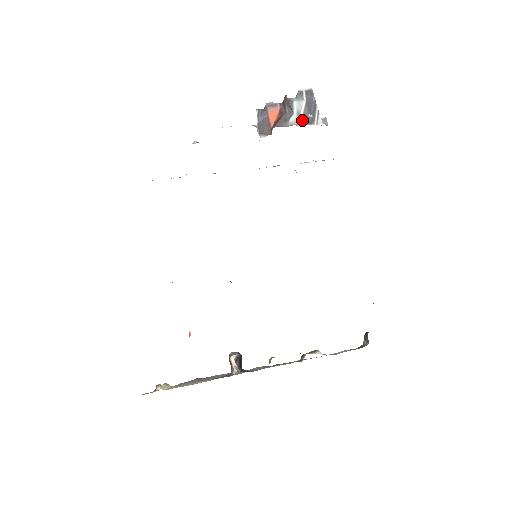
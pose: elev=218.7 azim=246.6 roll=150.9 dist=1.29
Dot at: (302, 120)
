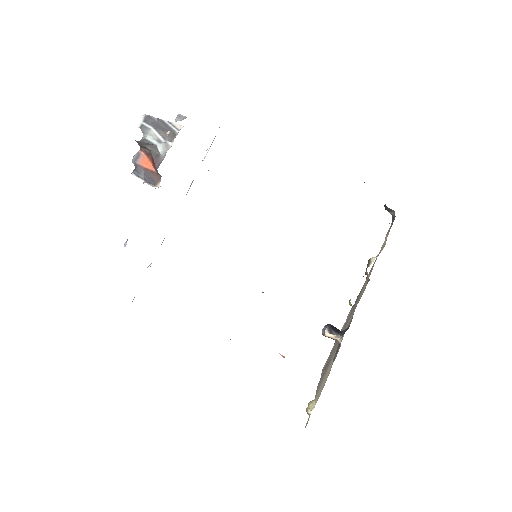
Dot at: (167, 142)
